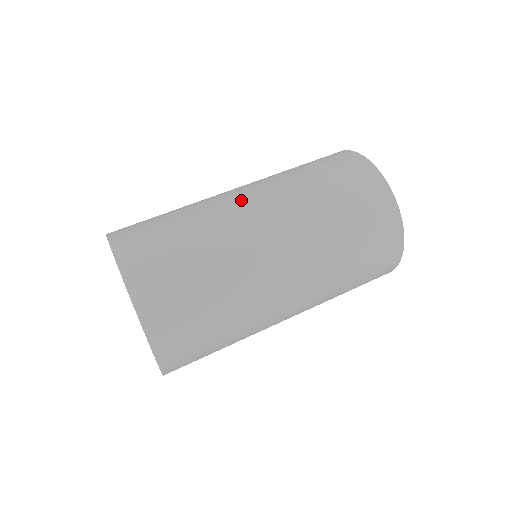
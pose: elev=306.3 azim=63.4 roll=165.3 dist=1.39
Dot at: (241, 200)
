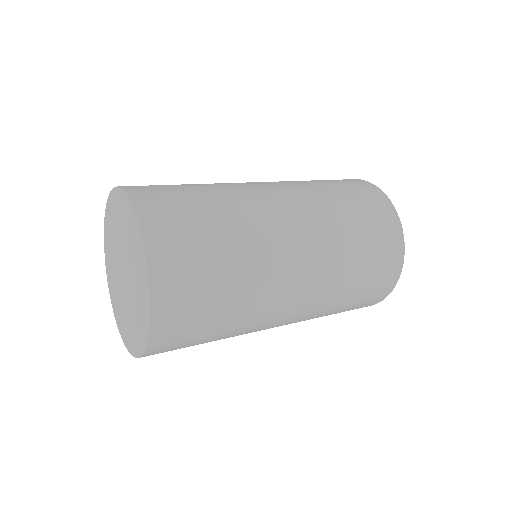
Dot at: (250, 182)
